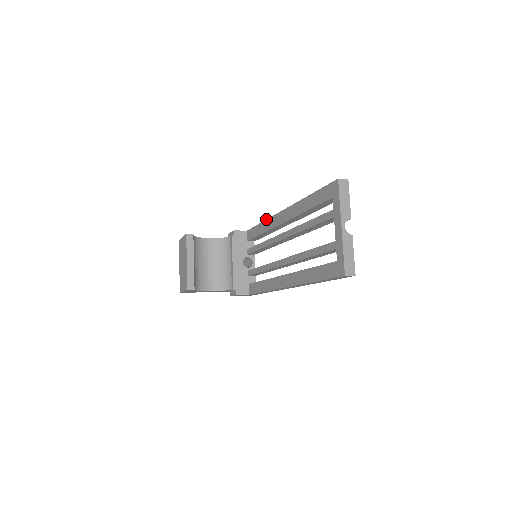
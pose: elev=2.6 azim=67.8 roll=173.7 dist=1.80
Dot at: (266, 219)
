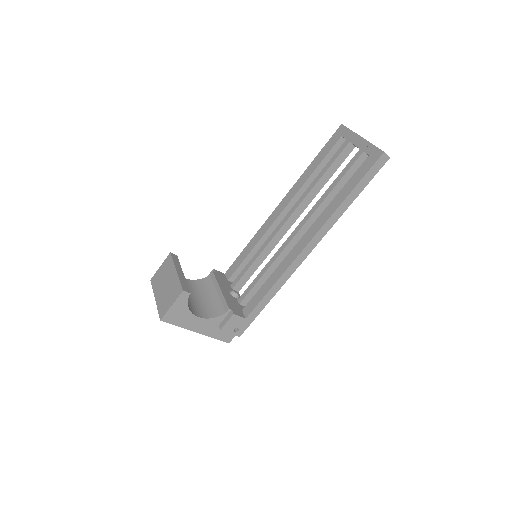
Dot at: occluded
